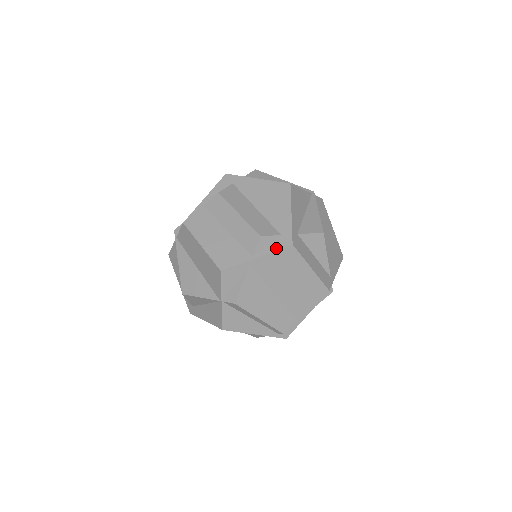
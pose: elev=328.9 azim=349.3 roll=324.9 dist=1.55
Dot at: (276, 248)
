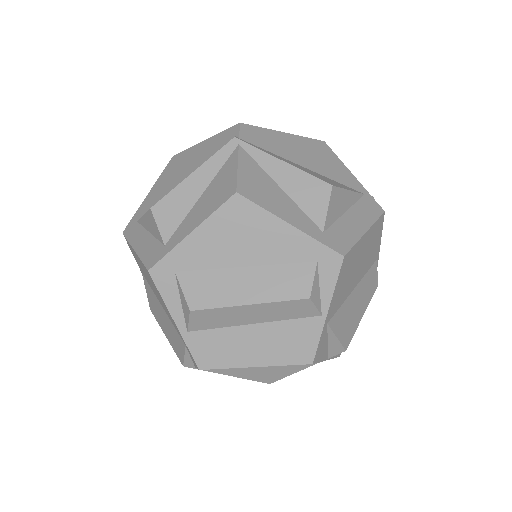
Dot at: (333, 281)
